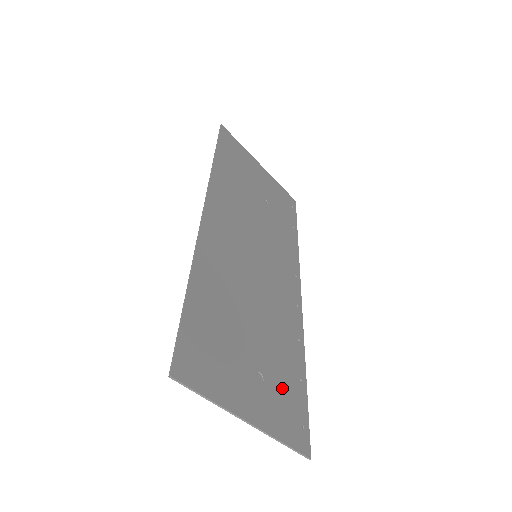
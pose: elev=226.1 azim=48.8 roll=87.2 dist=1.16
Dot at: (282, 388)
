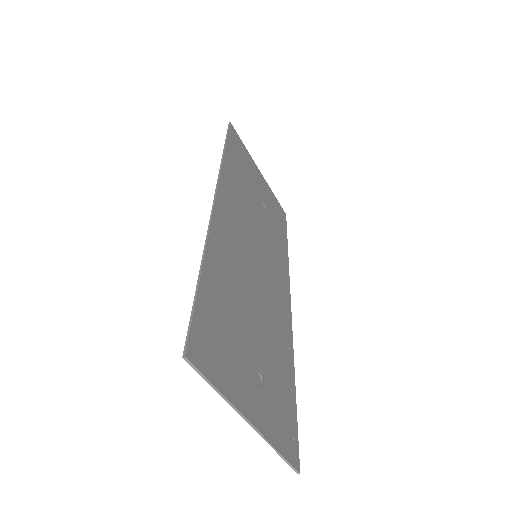
Dot at: (277, 394)
